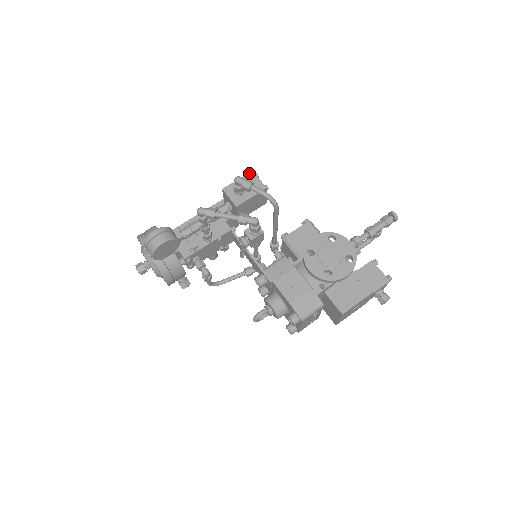
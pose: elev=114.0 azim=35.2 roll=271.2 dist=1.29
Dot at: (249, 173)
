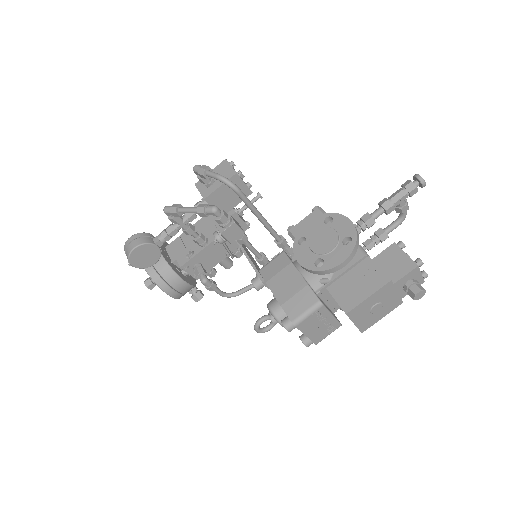
Dot at: (222, 162)
